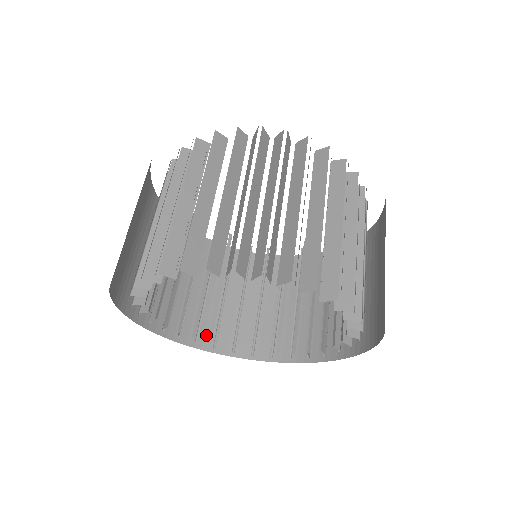
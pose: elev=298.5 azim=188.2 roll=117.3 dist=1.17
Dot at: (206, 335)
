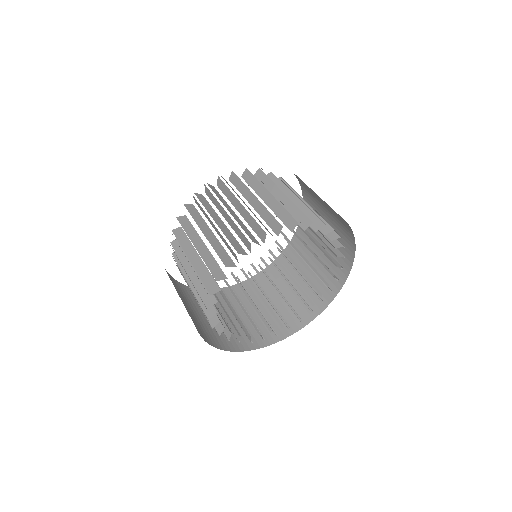
Dot at: (237, 342)
